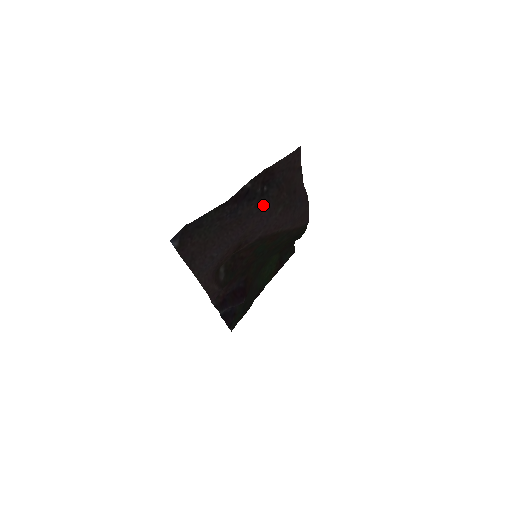
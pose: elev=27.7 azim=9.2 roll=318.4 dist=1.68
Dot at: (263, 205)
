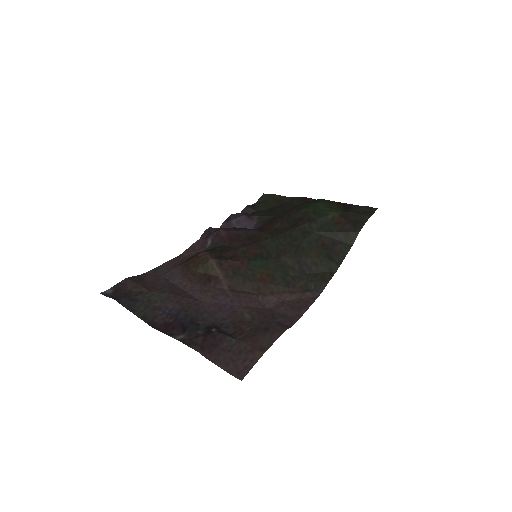
Dot at: (215, 320)
